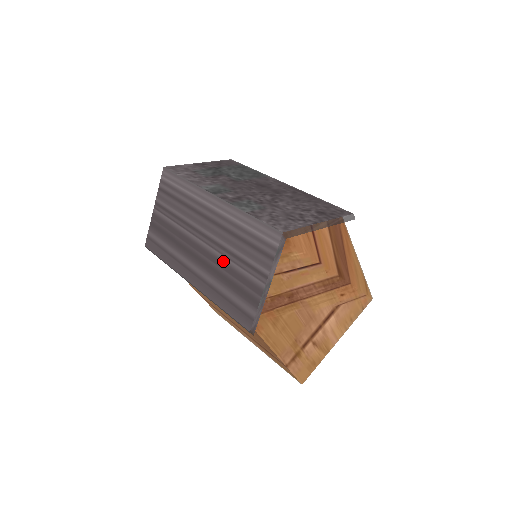
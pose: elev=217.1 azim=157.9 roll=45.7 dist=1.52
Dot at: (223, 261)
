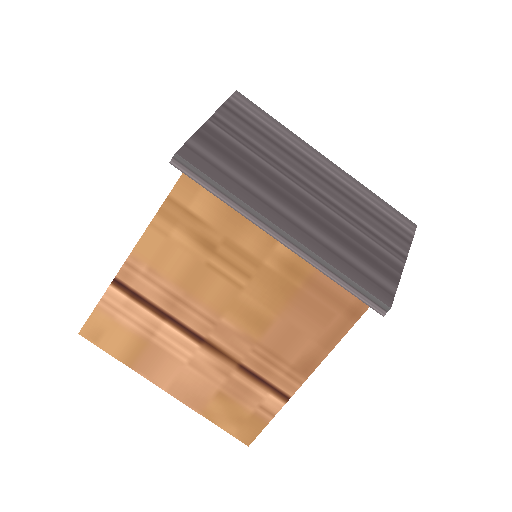
Dot at: (346, 225)
